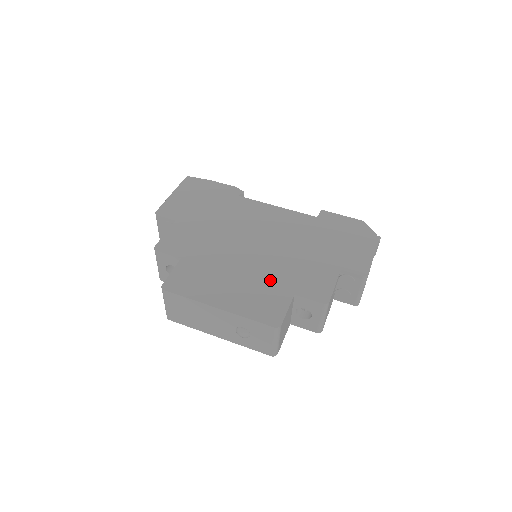
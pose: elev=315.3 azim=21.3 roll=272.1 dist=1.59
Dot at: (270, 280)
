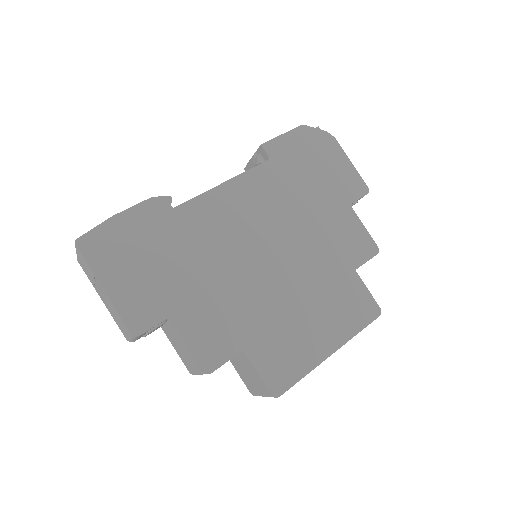
Dot at: (327, 278)
